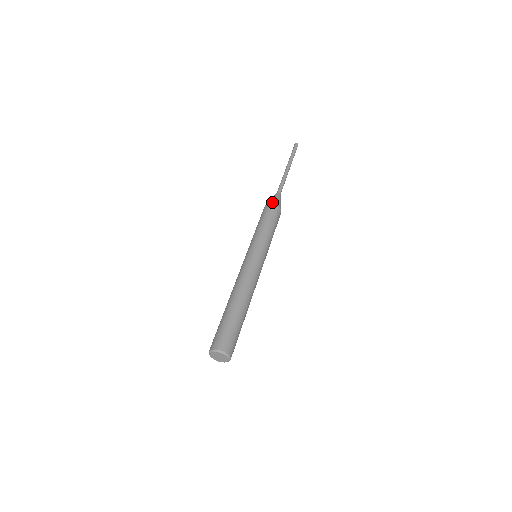
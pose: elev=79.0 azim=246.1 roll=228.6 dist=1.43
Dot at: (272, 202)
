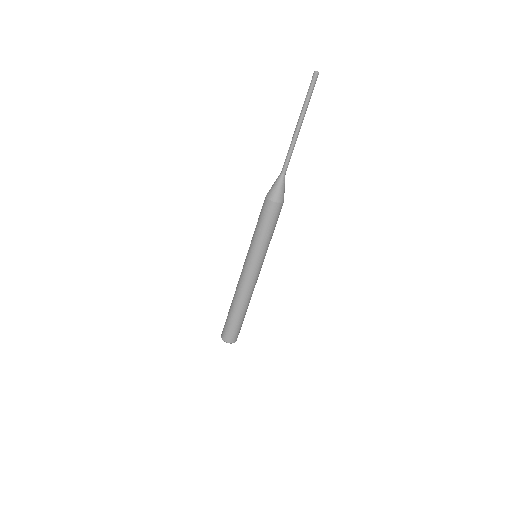
Dot at: (272, 198)
